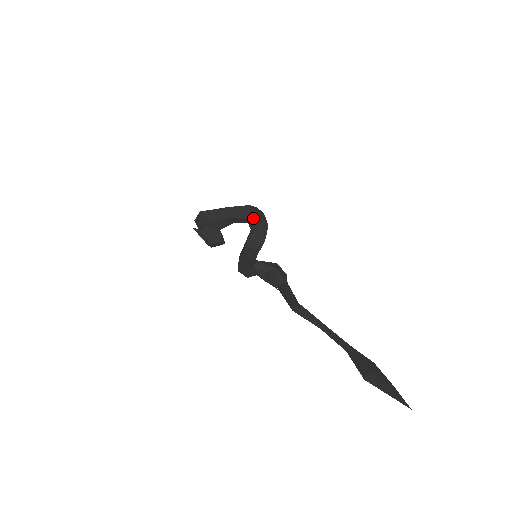
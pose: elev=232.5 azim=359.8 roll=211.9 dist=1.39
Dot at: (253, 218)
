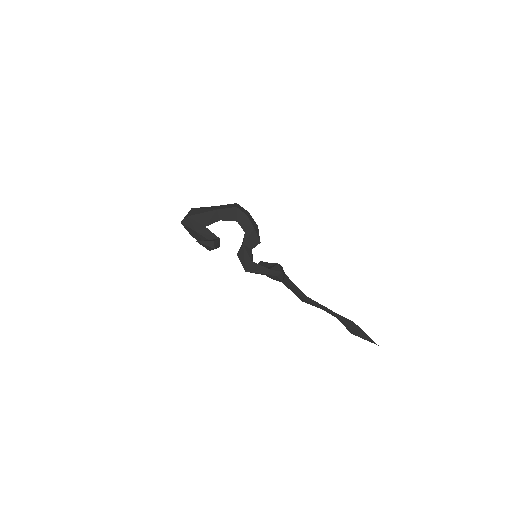
Dot at: (245, 222)
